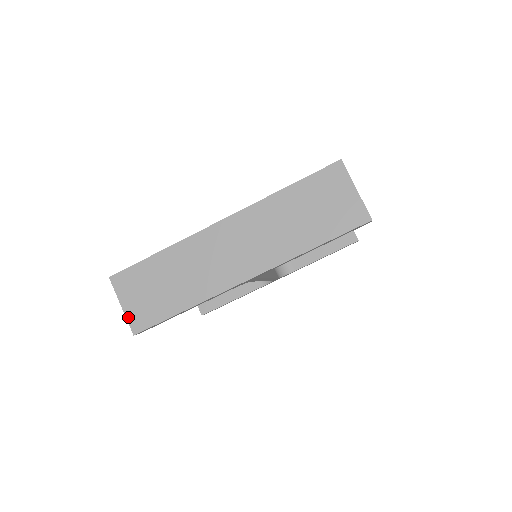
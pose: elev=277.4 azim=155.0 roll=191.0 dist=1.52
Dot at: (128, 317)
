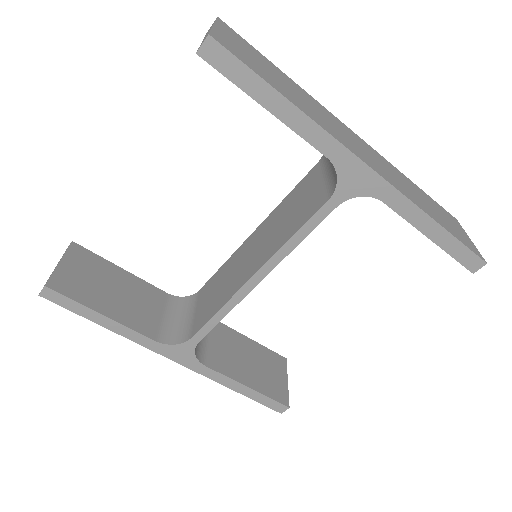
Dot at: (215, 31)
